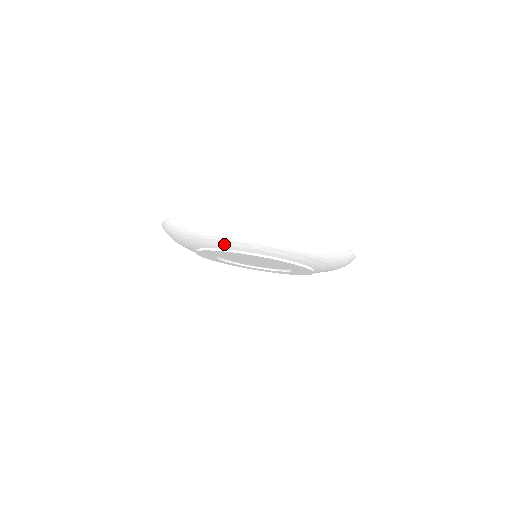
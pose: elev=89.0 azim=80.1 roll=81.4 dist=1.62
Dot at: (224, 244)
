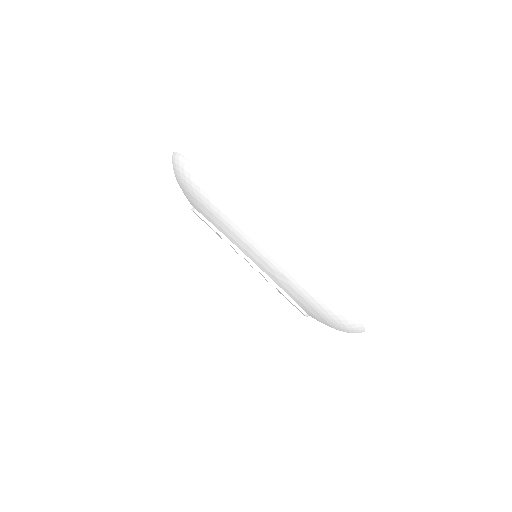
Dot at: (242, 245)
